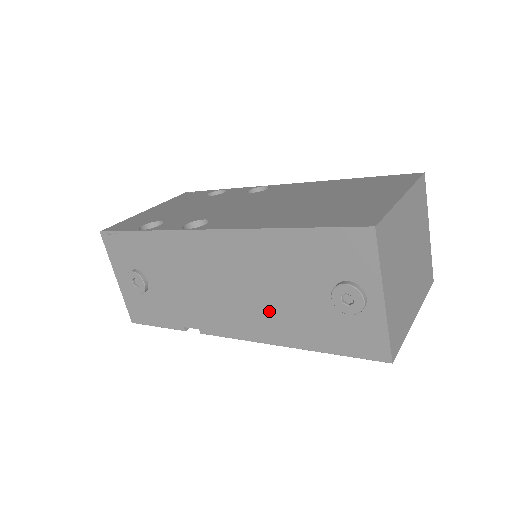
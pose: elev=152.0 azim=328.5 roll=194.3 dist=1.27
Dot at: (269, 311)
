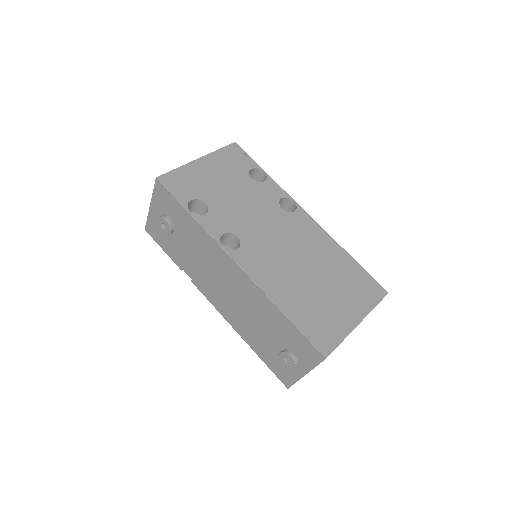
Dot at: (243, 319)
